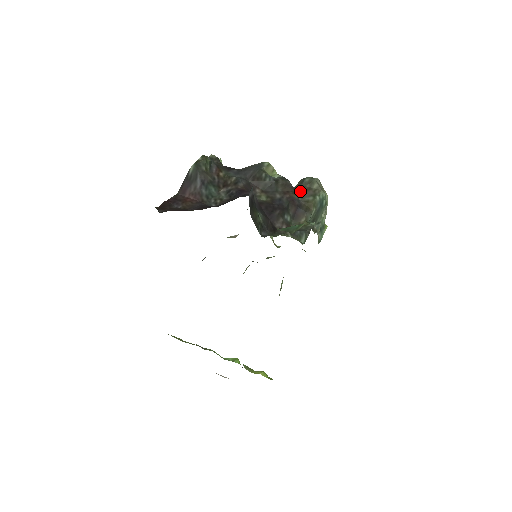
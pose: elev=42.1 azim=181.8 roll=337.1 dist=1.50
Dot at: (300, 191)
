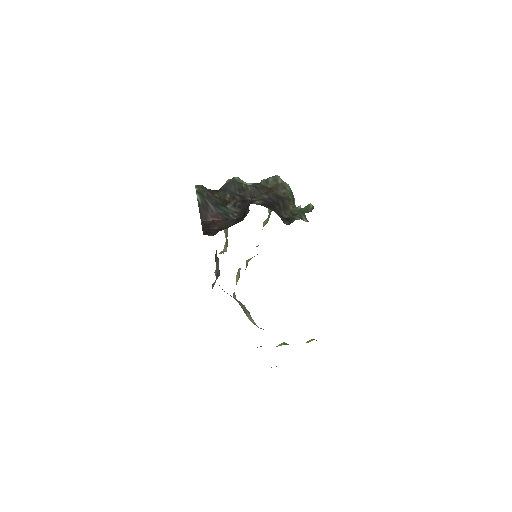
Dot at: (274, 188)
